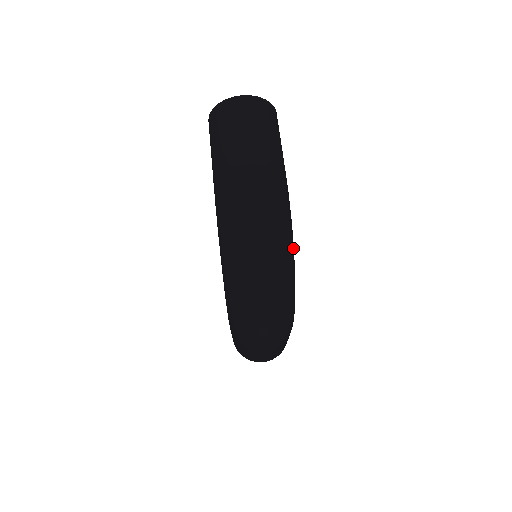
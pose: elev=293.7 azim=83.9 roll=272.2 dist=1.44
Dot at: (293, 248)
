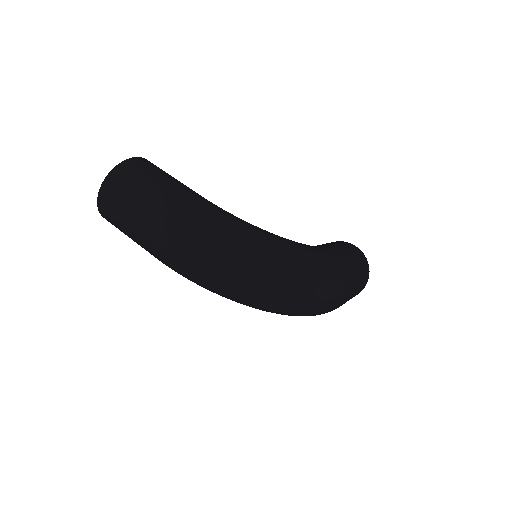
Dot at: (262, 236)
